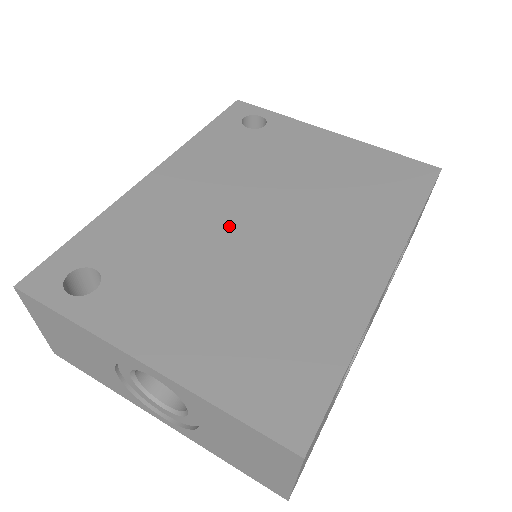
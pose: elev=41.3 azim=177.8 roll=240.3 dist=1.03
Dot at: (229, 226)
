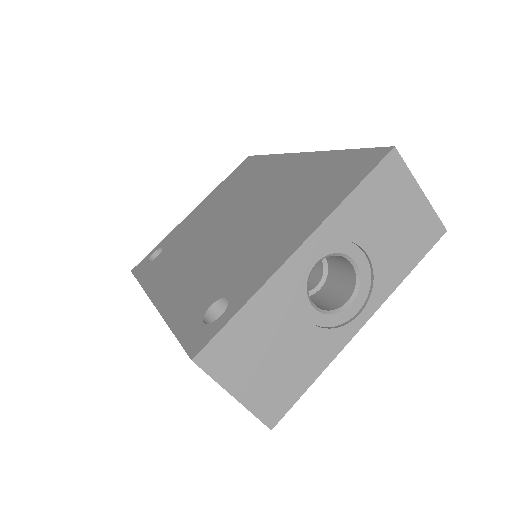
Dot at: (225, 238)
